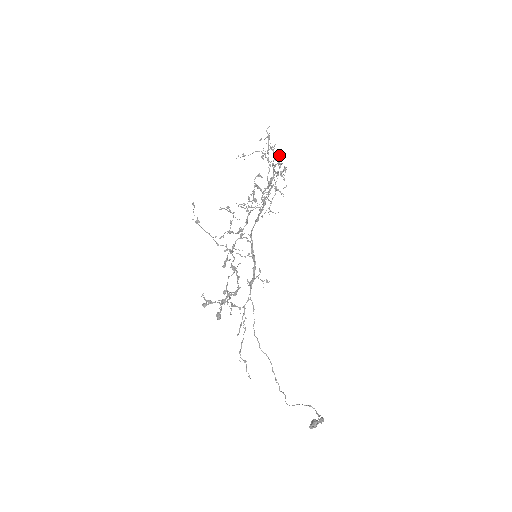
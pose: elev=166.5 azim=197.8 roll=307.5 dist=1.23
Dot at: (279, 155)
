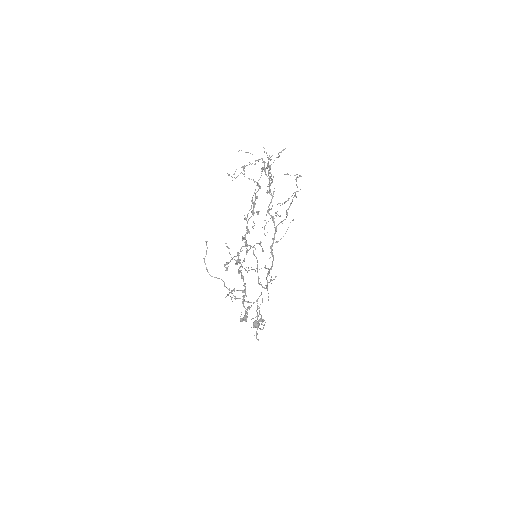
Dot at: occluded
